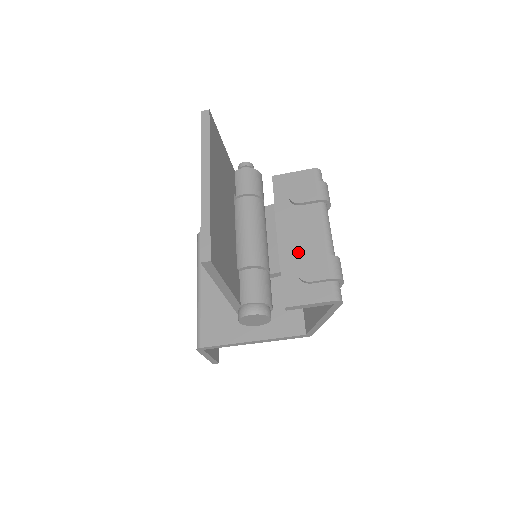
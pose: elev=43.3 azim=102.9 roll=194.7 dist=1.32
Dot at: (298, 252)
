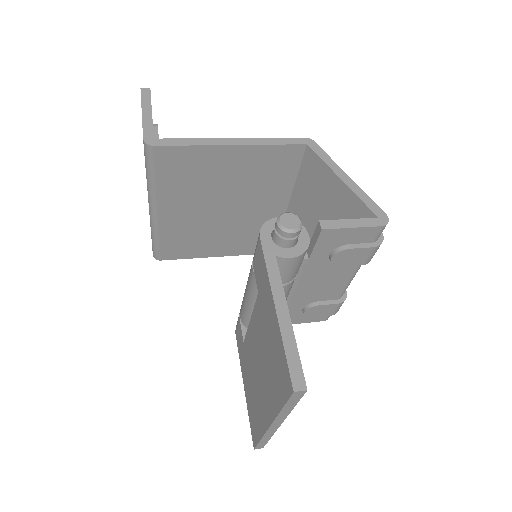
Dot at: (312, 297)
